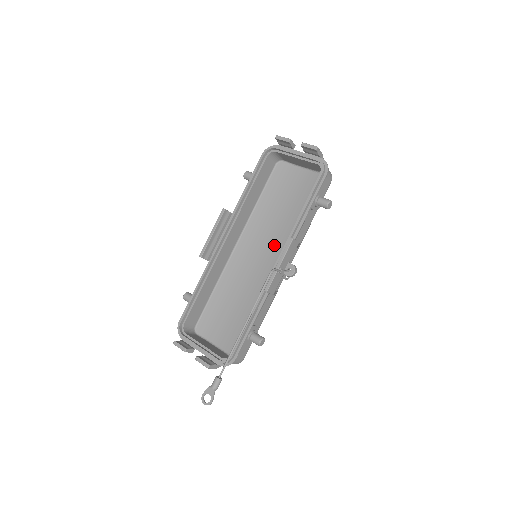
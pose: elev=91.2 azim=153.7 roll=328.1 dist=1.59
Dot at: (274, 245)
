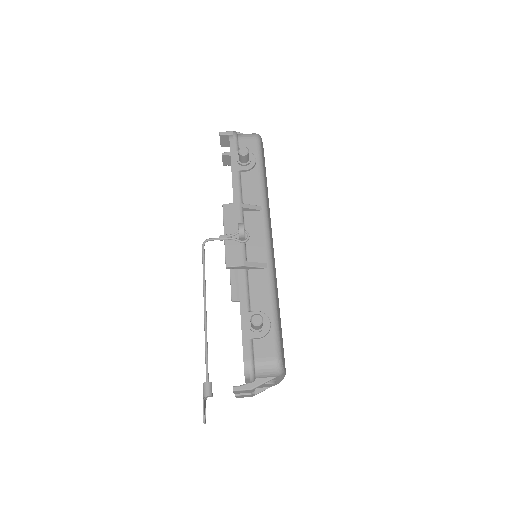
Dot at: occluded
